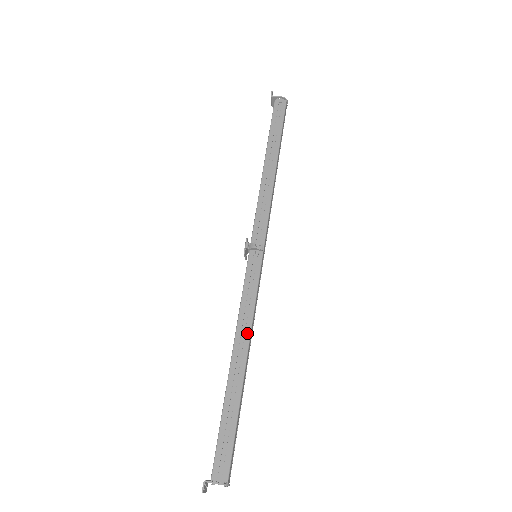
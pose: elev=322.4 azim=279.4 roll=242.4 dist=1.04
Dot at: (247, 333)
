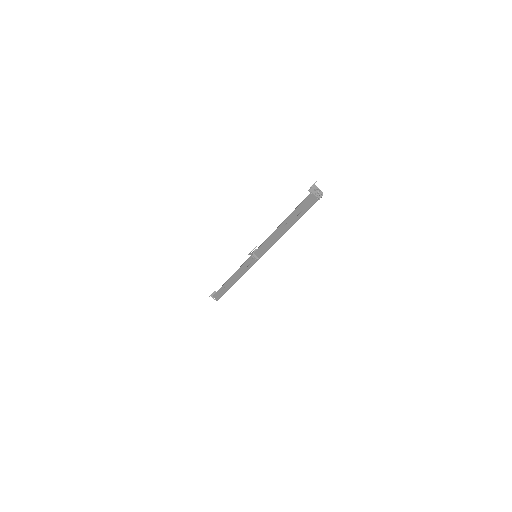
Dot at: (238, 277)
